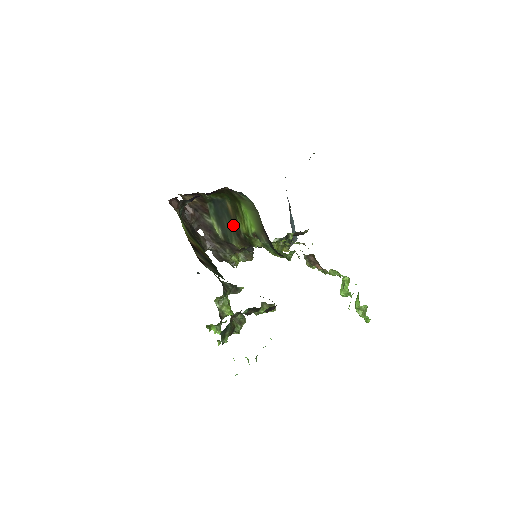
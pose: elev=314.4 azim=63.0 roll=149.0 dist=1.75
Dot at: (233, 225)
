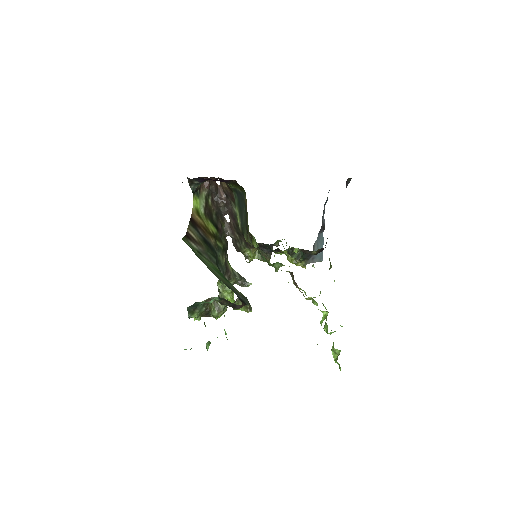
Dot at: (246, 220)
